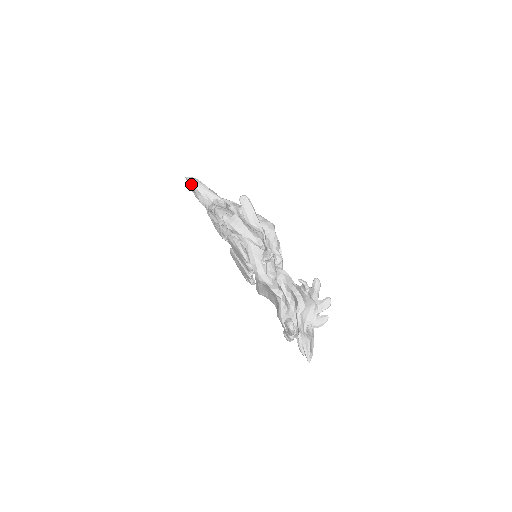
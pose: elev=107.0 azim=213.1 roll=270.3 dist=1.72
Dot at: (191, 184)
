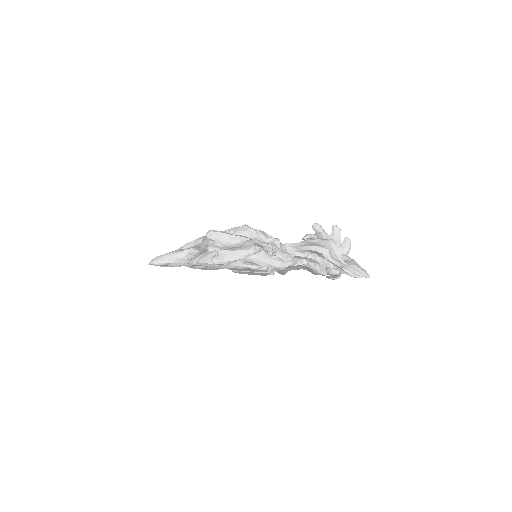
Dot at: (158, 264)
